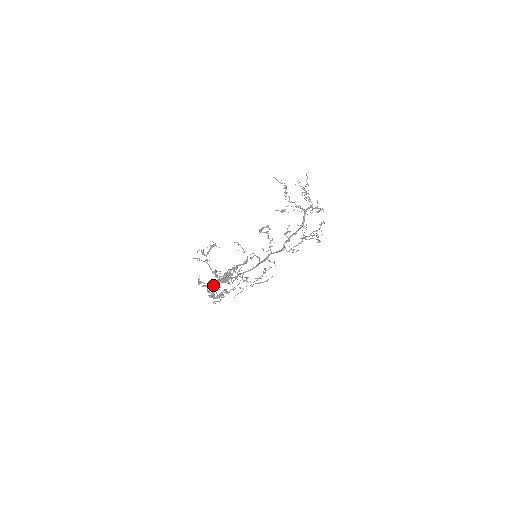
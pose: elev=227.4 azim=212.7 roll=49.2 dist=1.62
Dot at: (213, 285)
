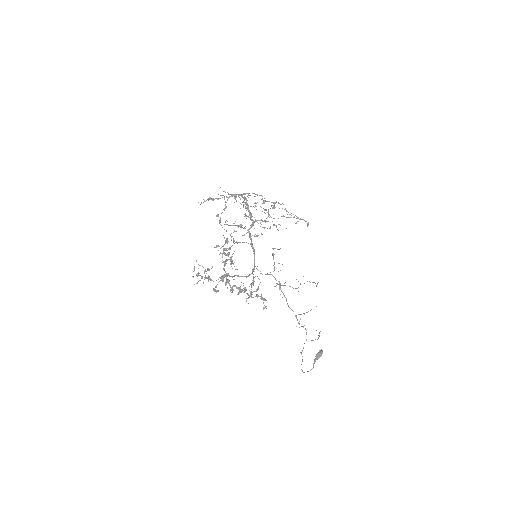
Dot at: (226, 280)
